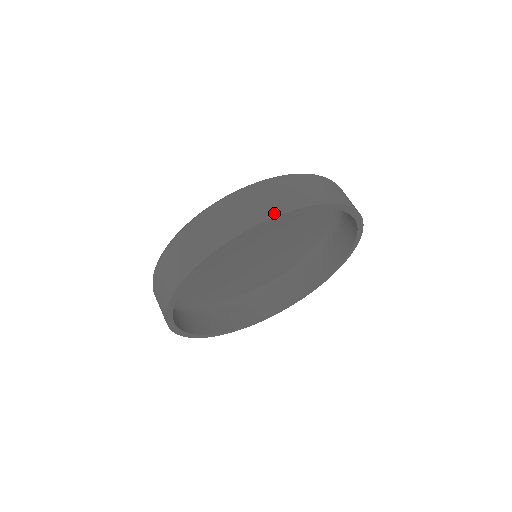
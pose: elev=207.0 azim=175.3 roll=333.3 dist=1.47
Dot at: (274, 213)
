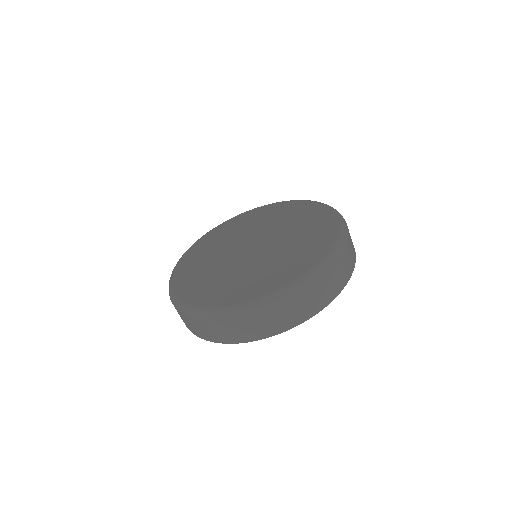
Dot at: (302, 320)
